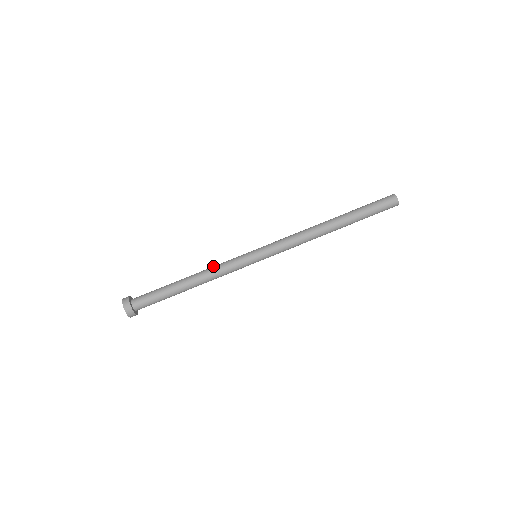
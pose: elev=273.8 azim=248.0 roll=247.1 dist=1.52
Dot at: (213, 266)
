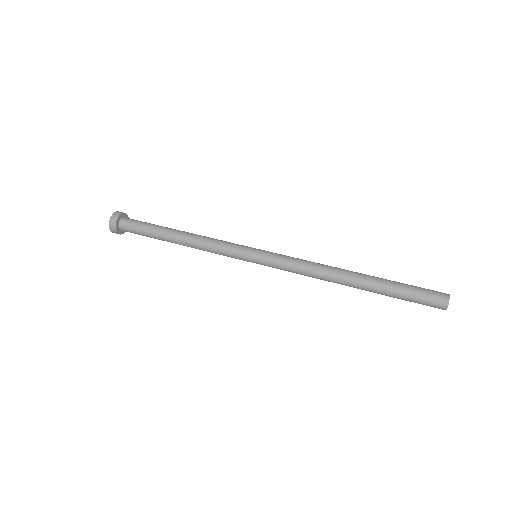
Dot at: occluded
